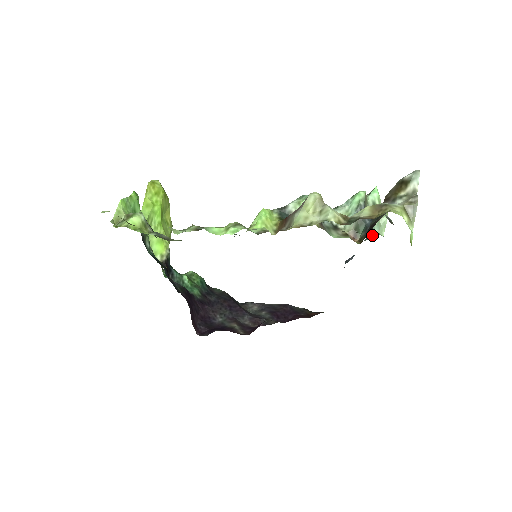
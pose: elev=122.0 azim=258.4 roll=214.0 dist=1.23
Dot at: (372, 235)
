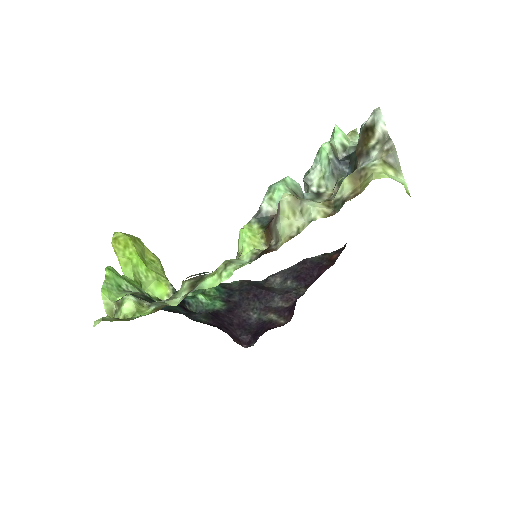
Dot at: occluded
